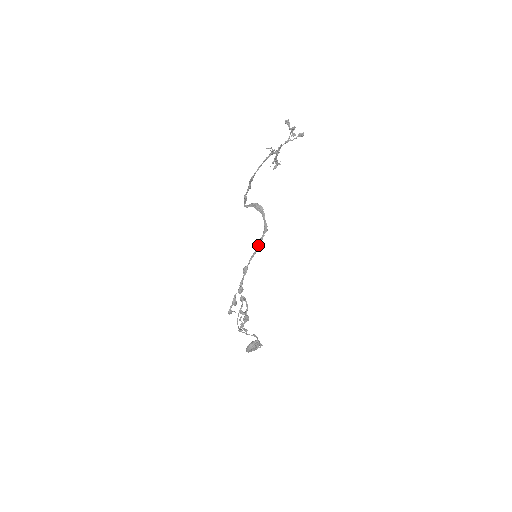
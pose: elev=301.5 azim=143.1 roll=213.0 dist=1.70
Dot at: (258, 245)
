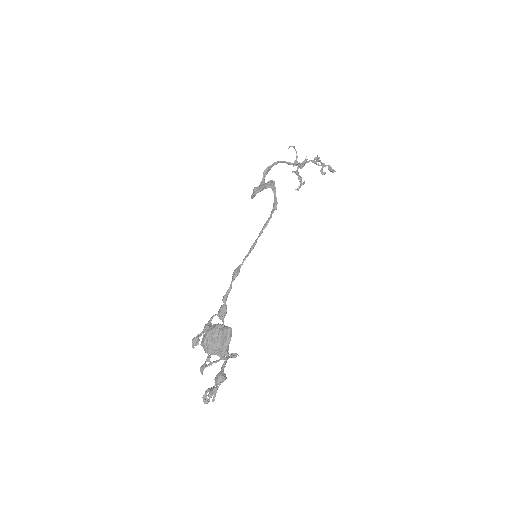
Dot at: (261, 231)
